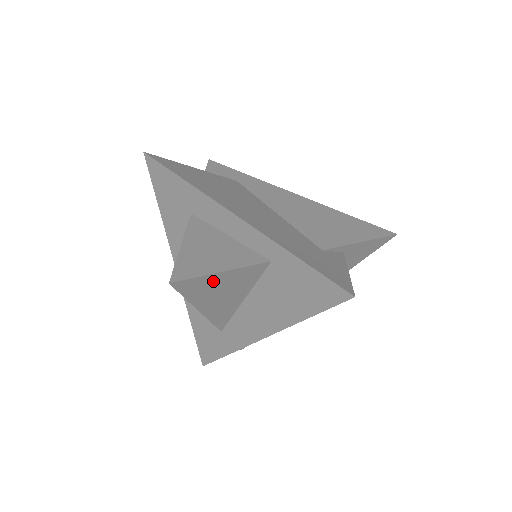
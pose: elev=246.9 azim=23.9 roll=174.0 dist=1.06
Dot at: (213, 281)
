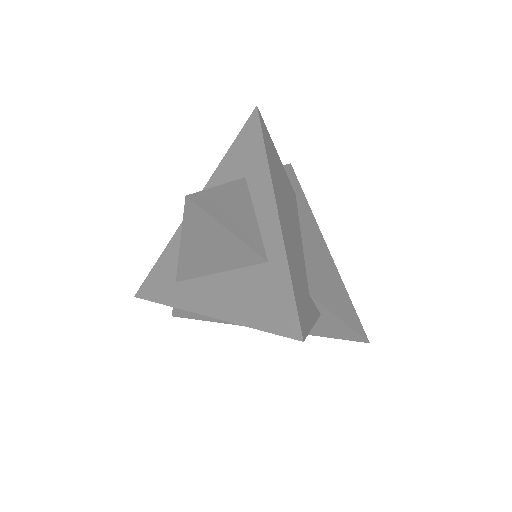
Dot at: (215, 231)
